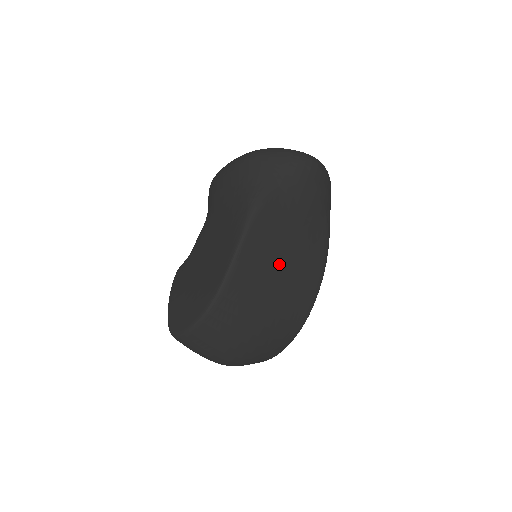
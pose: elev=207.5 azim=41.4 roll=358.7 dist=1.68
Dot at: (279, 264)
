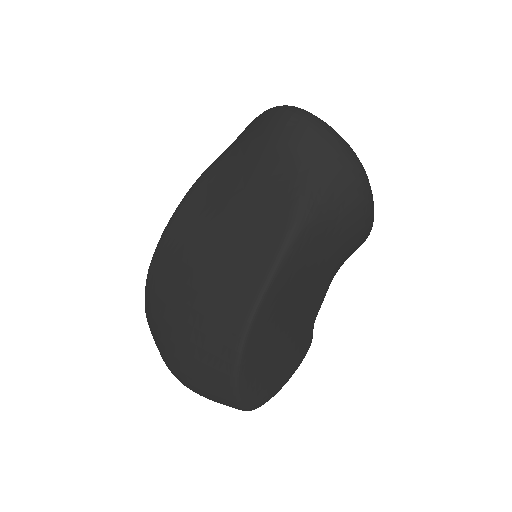
Dot at: (209, 239)
